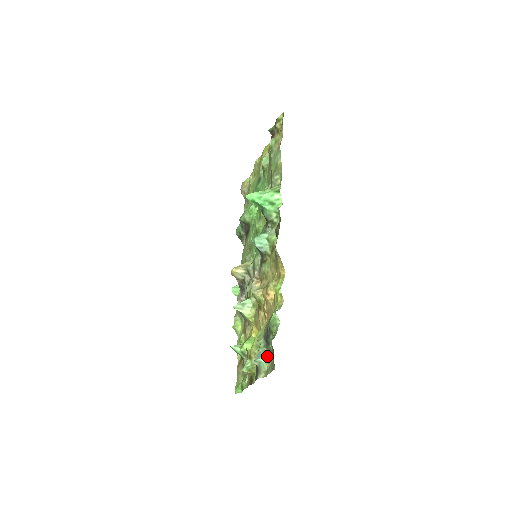
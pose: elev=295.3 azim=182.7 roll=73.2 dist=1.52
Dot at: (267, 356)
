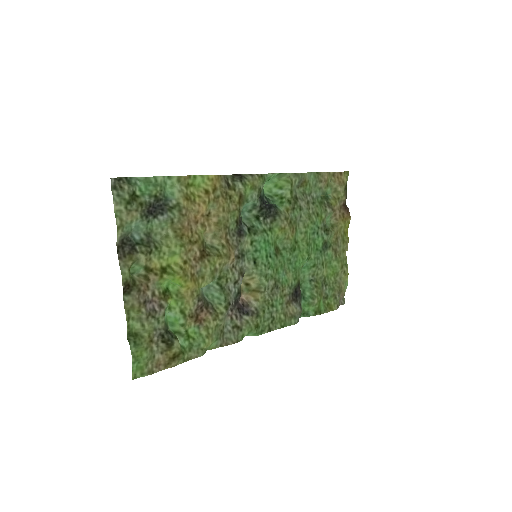
Dot at: (138, 220)
